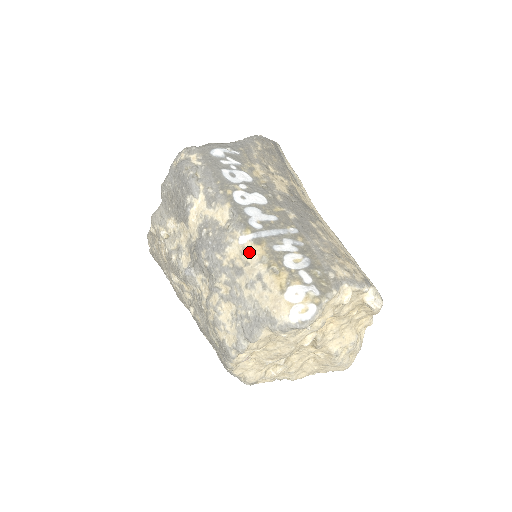
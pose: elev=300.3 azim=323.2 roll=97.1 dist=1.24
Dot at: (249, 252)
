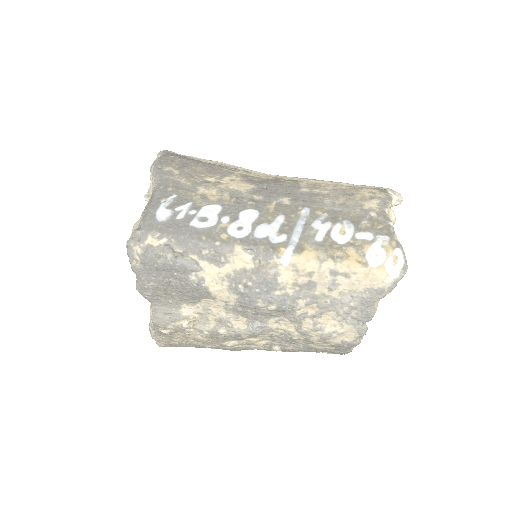
Dot at: (303, 264)
